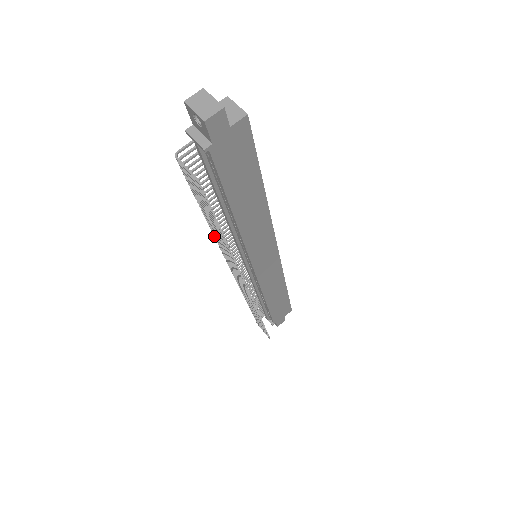
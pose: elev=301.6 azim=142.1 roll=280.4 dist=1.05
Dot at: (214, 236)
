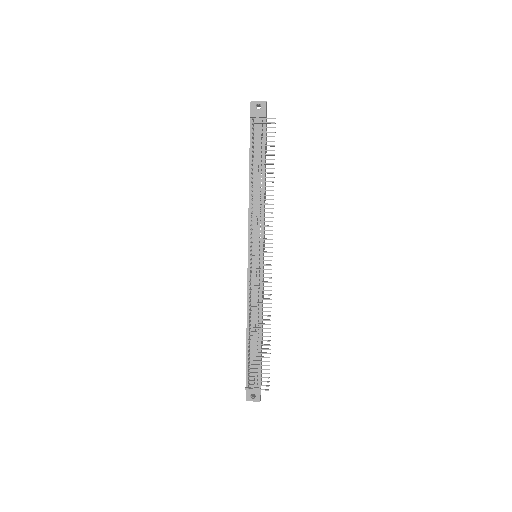
Dot at: (254, 199)
